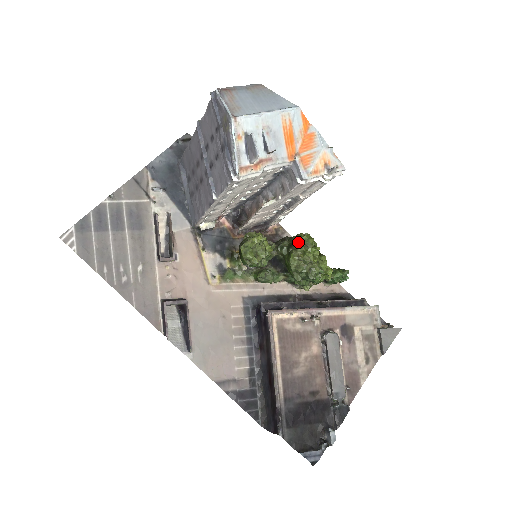
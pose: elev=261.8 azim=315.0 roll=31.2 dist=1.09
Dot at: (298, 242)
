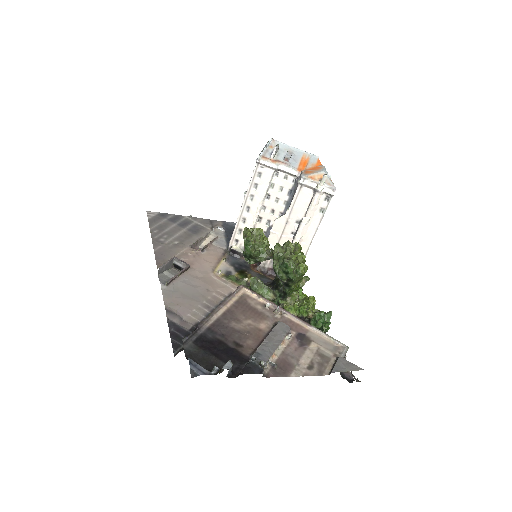
Dot at: (288, 240)
